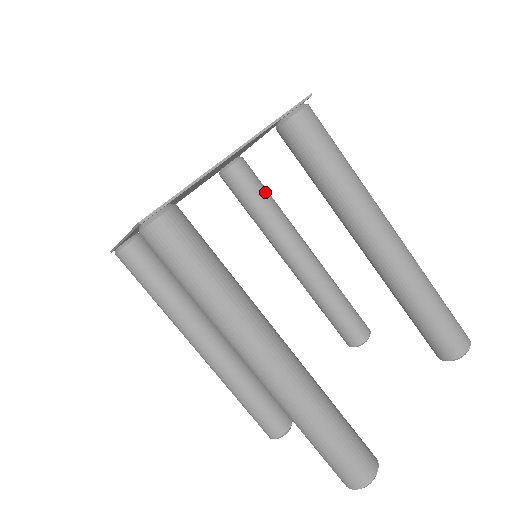
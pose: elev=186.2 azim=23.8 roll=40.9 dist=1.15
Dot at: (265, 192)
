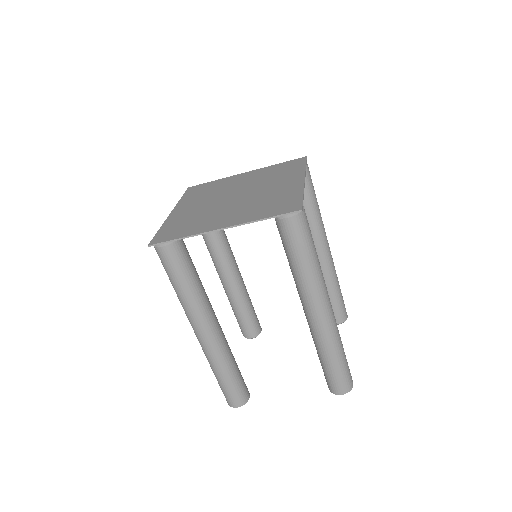
Dot at: occluded
